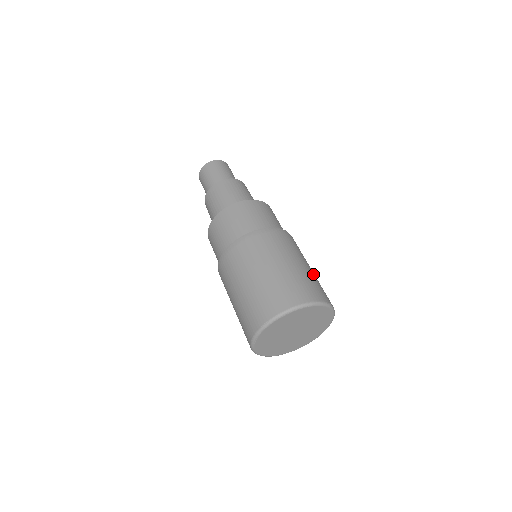
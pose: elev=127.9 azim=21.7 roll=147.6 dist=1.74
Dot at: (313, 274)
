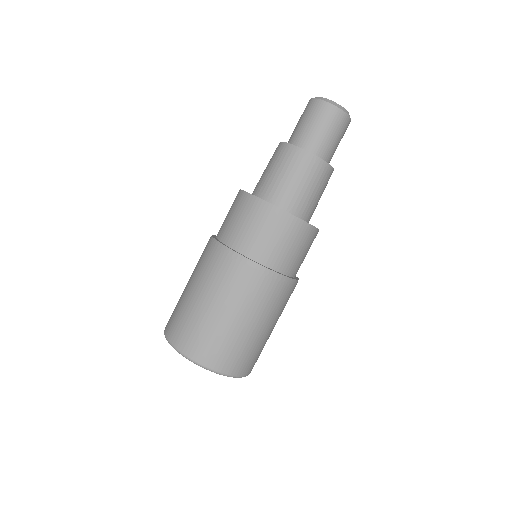
Dot at: (249, 336)
